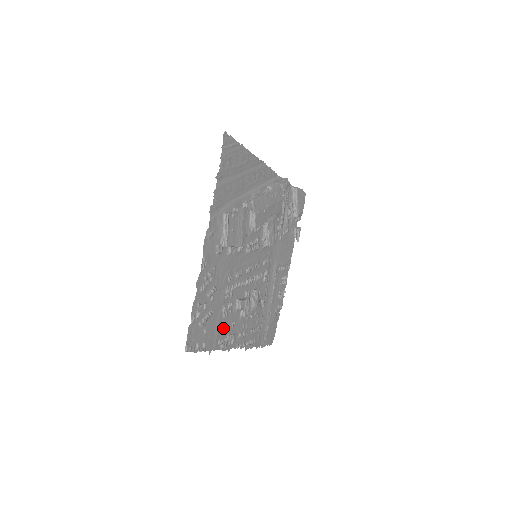
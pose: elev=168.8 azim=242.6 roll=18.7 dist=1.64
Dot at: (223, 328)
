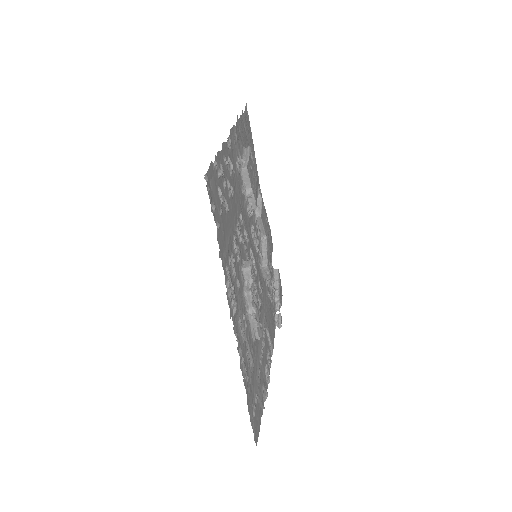
Dot at: (231, 260)
